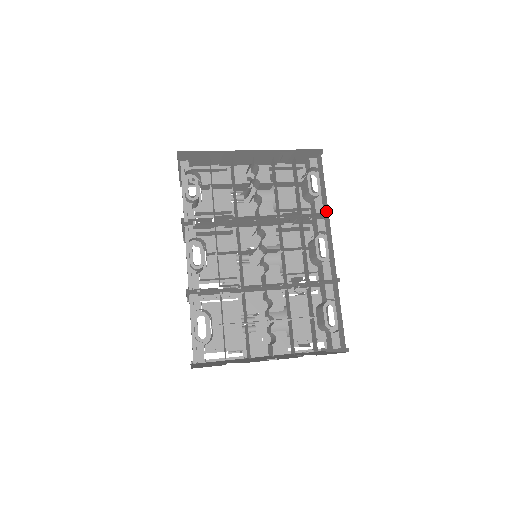
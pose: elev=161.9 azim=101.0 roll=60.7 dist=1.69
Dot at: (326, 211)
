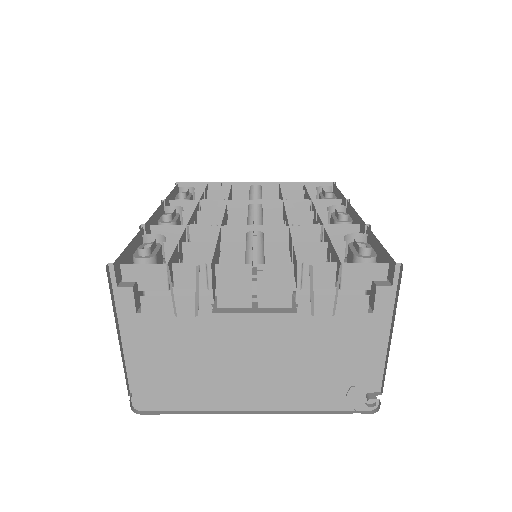
Dot at: (344, 204)
